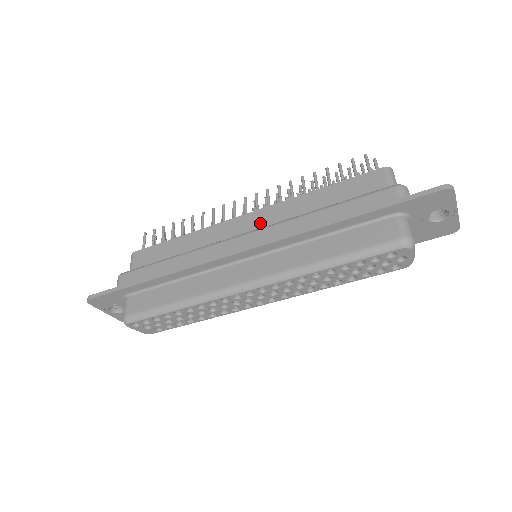
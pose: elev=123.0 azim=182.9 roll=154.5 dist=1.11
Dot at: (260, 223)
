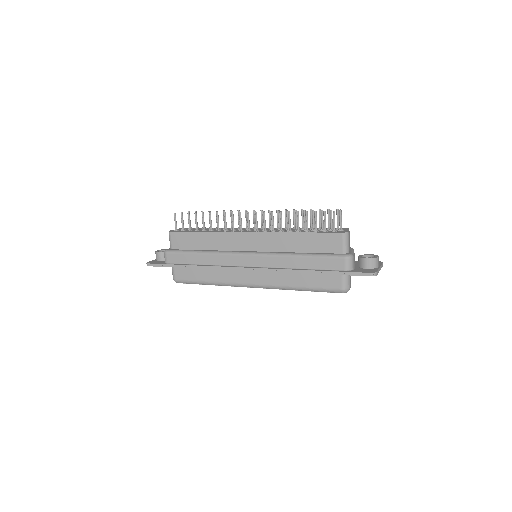
Dot at: (259, 244)
